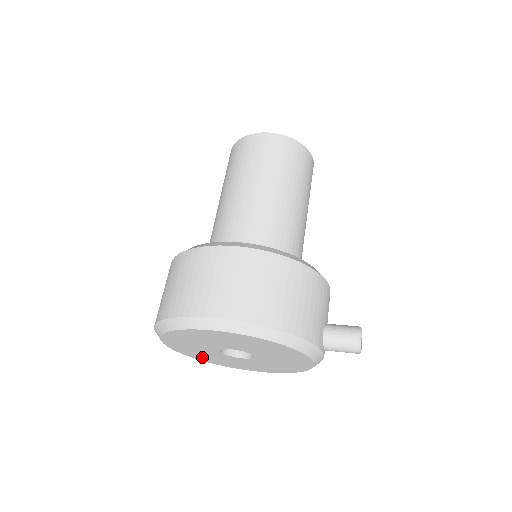
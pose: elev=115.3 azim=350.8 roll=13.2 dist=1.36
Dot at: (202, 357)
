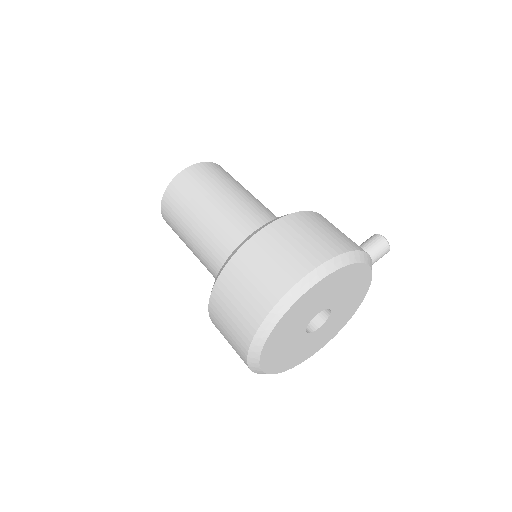
Dot at: (284, 363)
